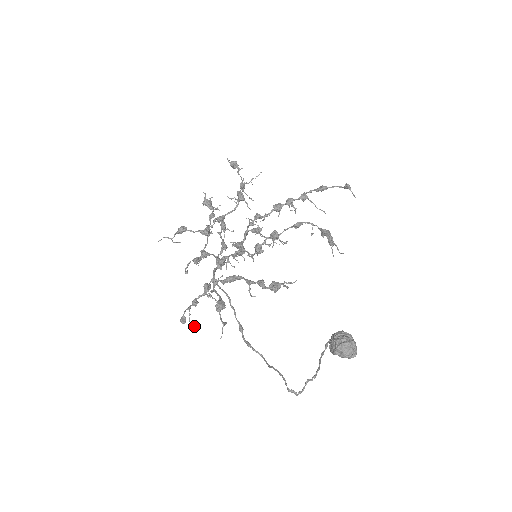
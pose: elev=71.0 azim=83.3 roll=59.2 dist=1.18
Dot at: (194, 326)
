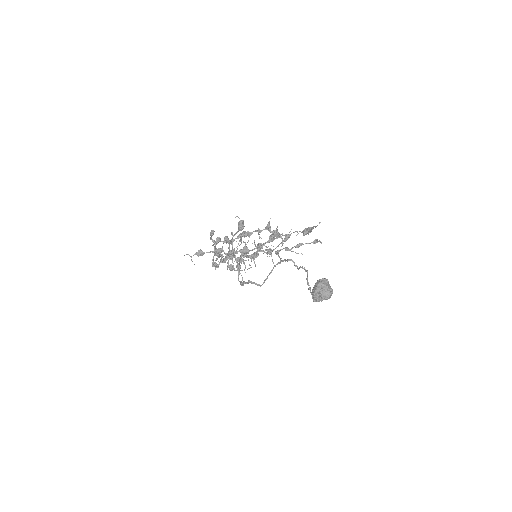
Dot at: (215, 249)
